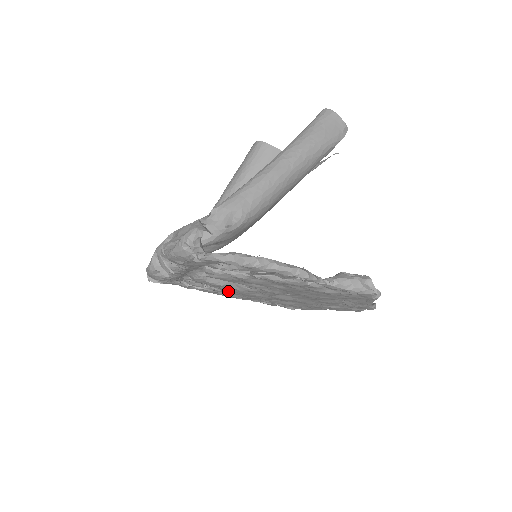
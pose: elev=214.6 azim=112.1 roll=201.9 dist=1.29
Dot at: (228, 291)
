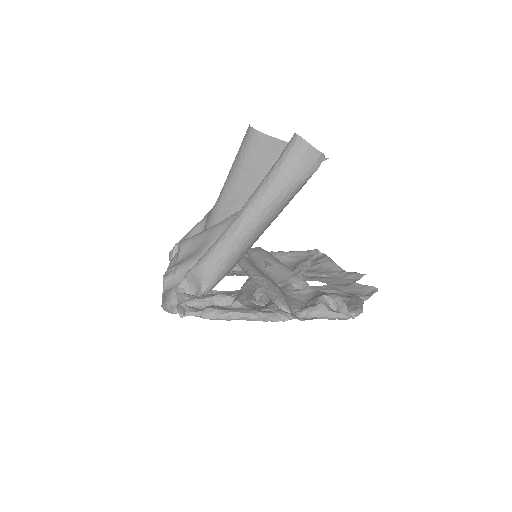
Dot at: occluded
